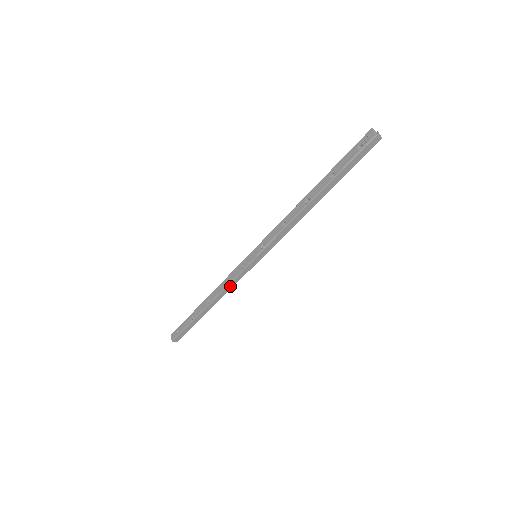
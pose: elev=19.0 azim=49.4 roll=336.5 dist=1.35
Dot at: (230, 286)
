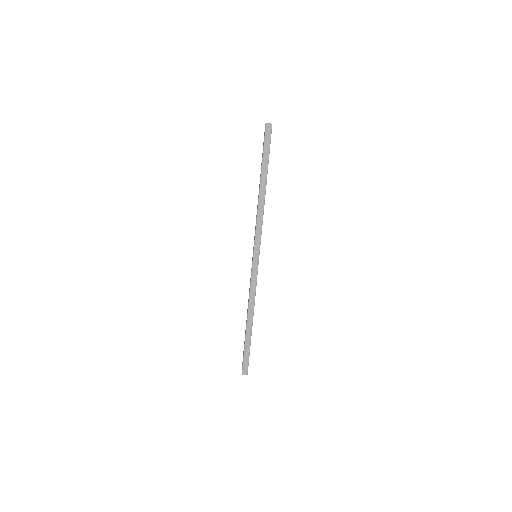
Dot at: (253, 292)
